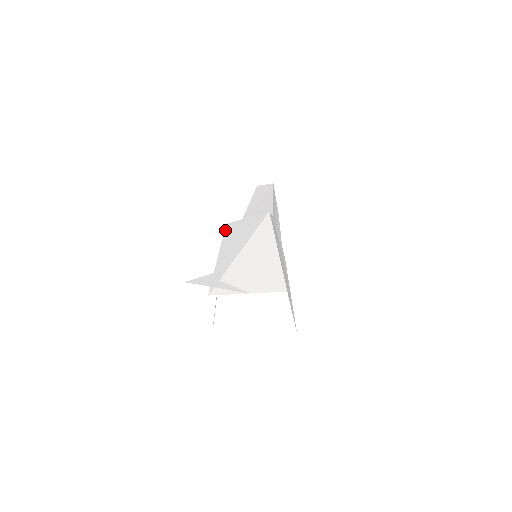
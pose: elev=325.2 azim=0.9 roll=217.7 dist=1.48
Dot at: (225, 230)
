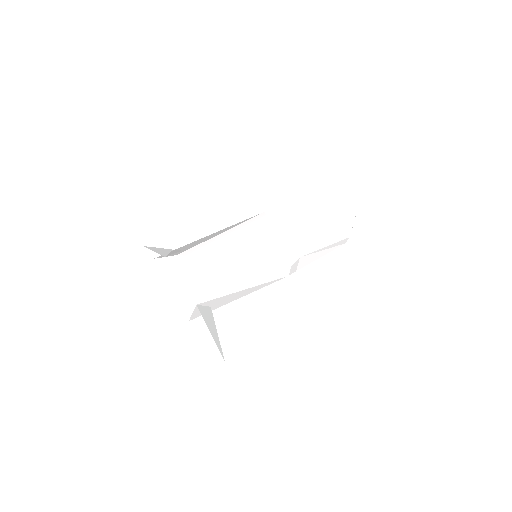
Dot at: occluded
